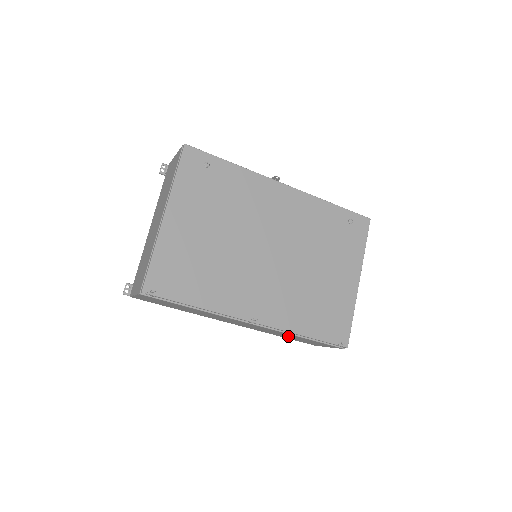
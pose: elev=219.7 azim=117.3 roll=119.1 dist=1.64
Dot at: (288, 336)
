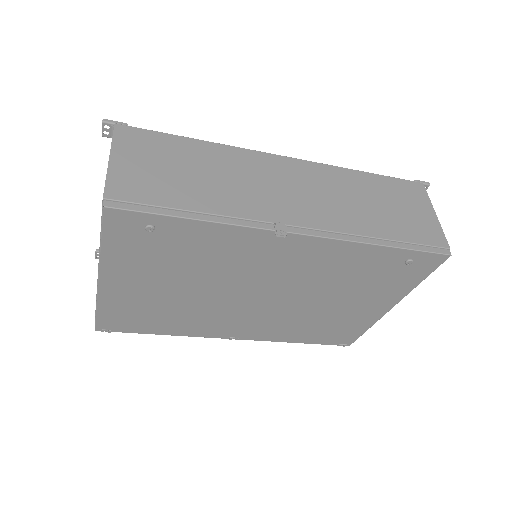
Dot at: occluded
